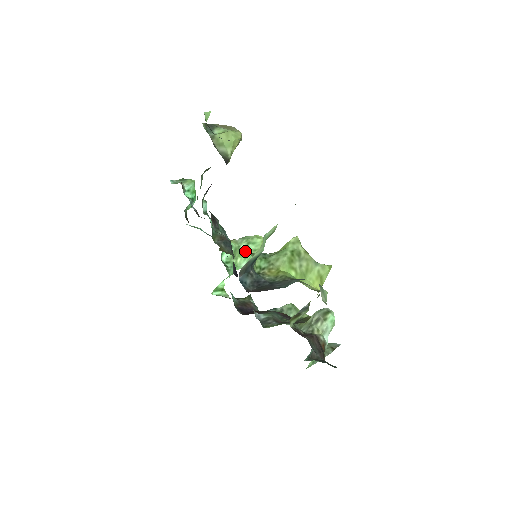
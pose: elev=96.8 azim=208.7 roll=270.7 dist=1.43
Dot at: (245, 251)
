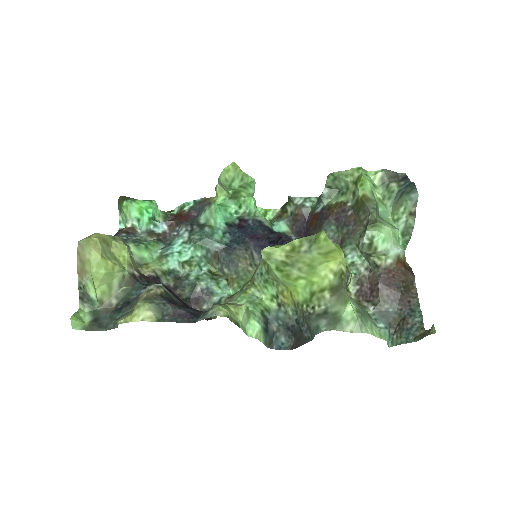
Dot at: (237, 190)
